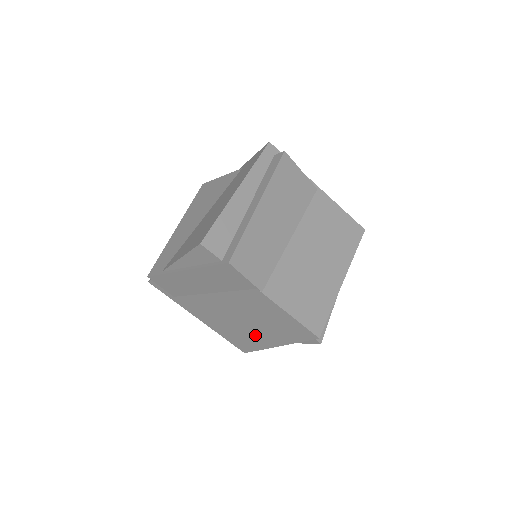
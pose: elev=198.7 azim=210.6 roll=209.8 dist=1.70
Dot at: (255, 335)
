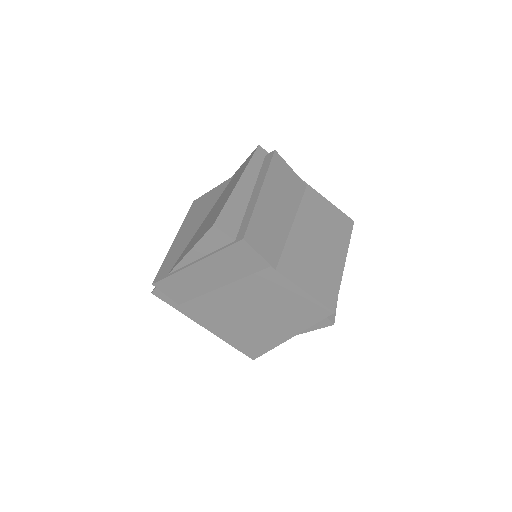
Dot at: (266, 330)
